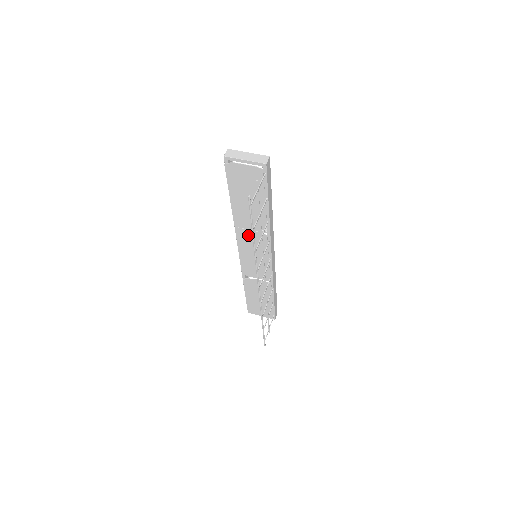
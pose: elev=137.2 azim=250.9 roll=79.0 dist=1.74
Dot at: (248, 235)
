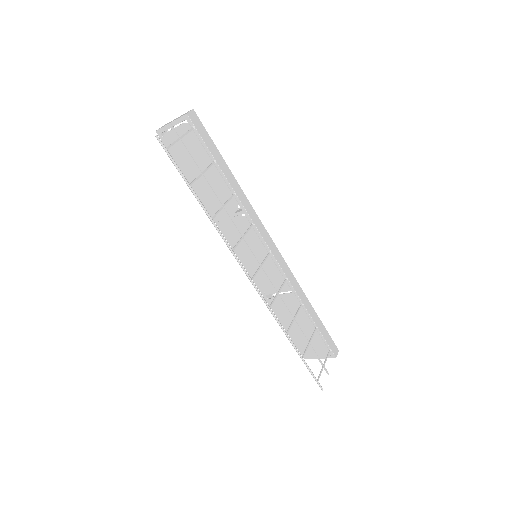
Dot at: (231, 227)
